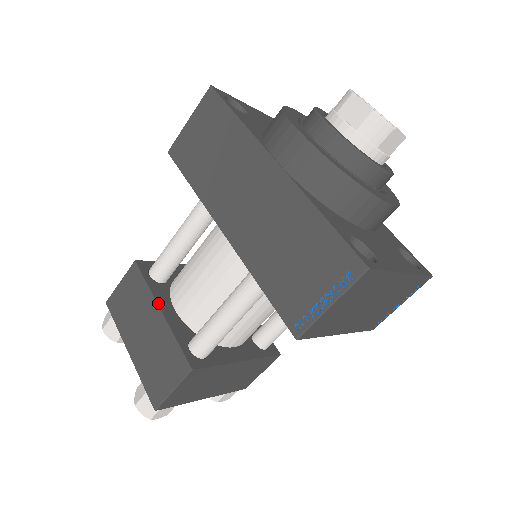
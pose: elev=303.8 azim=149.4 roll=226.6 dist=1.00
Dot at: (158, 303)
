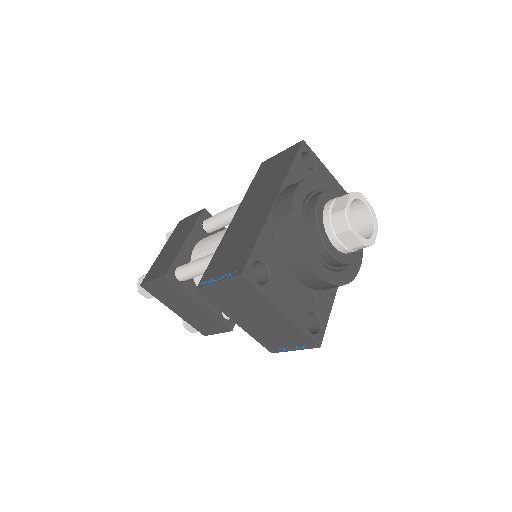
Dot at: (189, 236)
